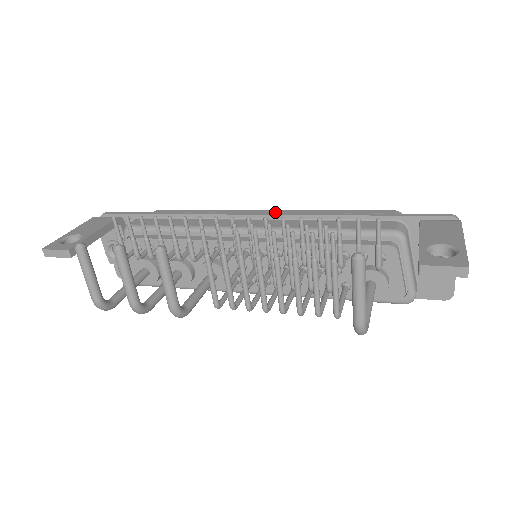
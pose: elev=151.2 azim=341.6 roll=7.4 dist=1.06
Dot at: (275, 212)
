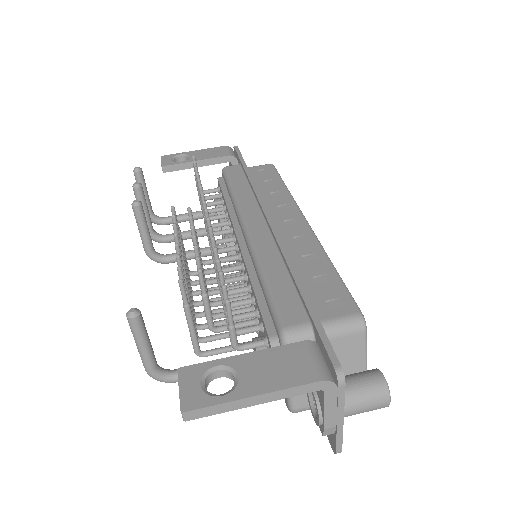
Dot at: (301, 227)
